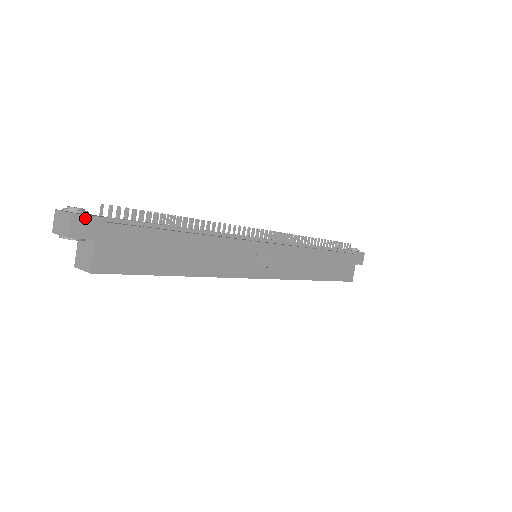
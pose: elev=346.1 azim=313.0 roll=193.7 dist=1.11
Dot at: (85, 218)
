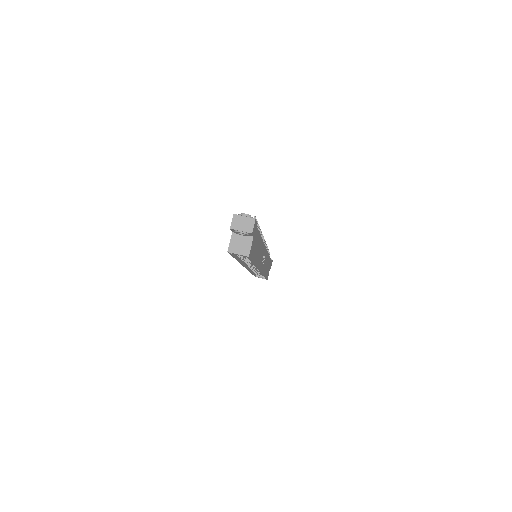
Dot at: (256, 222)
